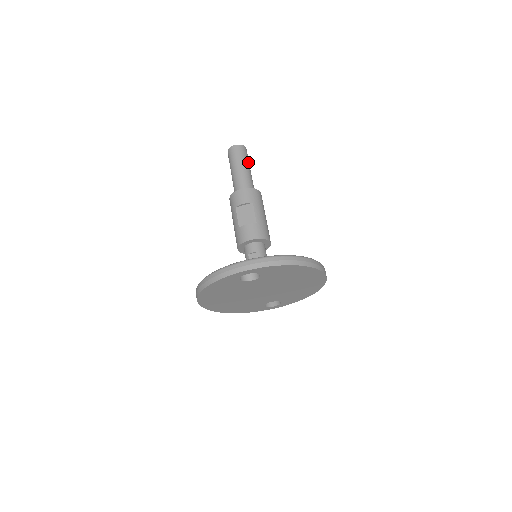
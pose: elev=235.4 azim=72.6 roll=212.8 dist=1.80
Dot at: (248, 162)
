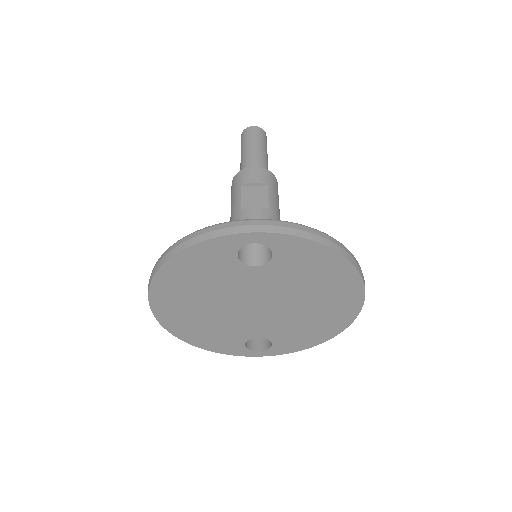
Dot at: occluded
